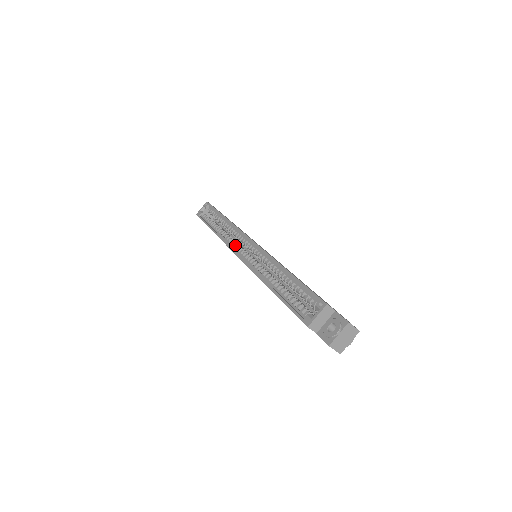
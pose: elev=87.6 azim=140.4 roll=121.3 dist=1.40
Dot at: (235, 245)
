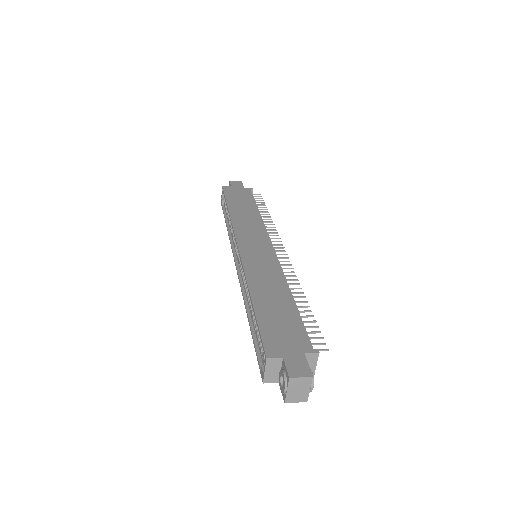
Dot at: (236, 250)
